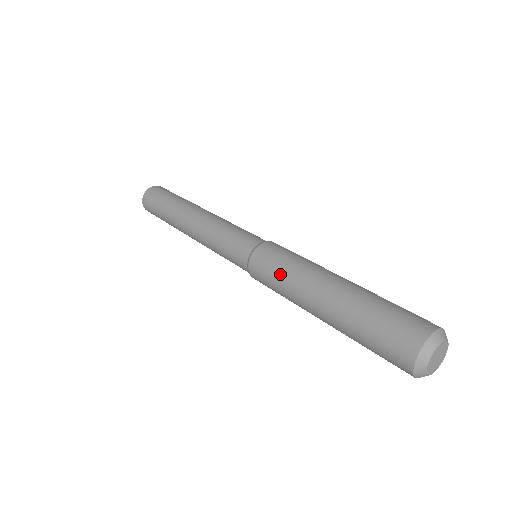
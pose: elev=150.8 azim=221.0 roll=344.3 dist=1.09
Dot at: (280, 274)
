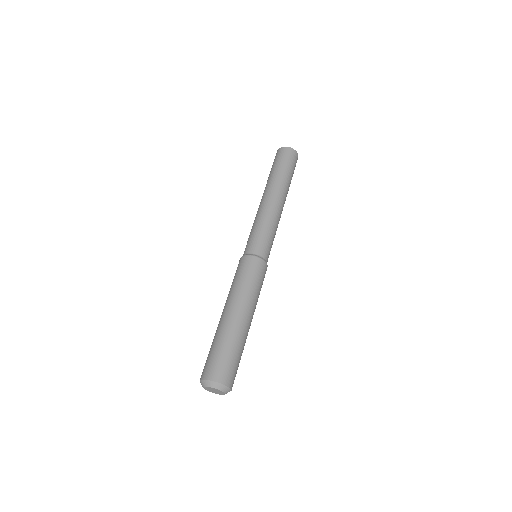
Dot at: (232, 283)
